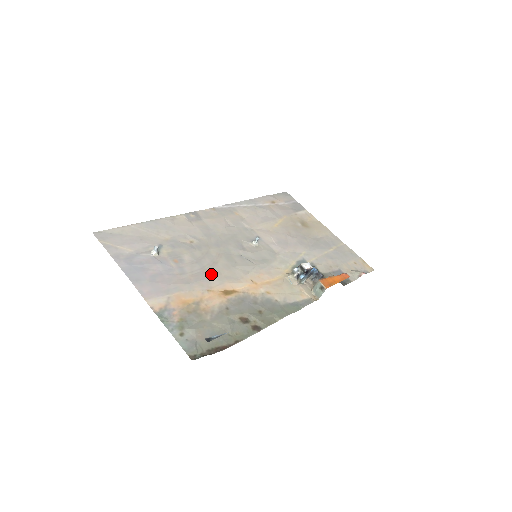
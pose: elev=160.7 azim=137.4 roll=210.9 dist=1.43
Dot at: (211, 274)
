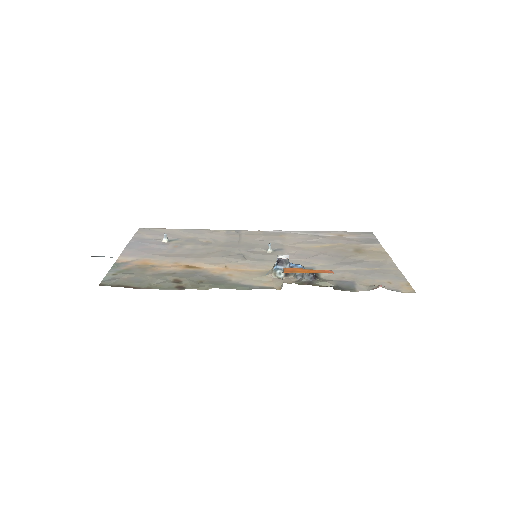
Dot at: (193, 256)
